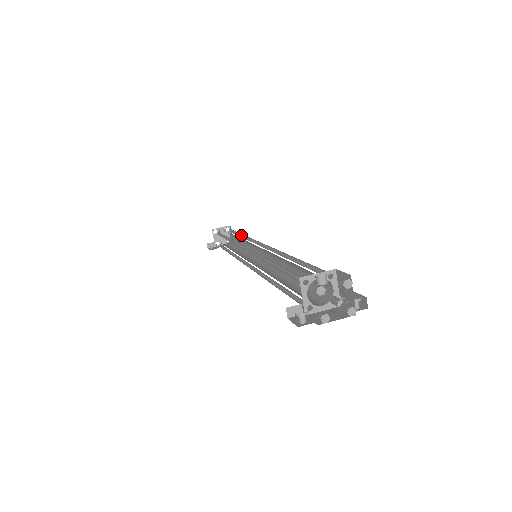
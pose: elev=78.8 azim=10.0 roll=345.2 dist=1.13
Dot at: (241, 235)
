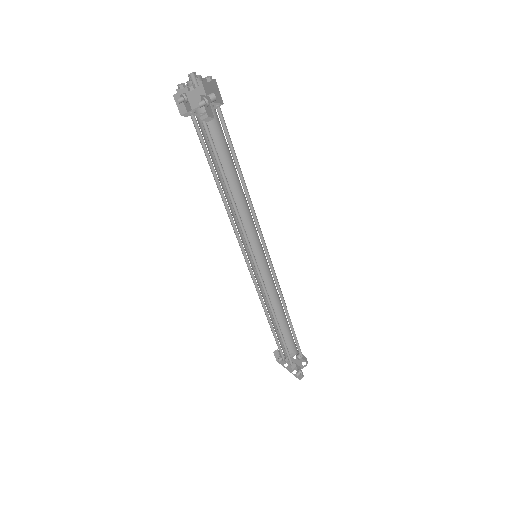
Dot at: (290, 321)
